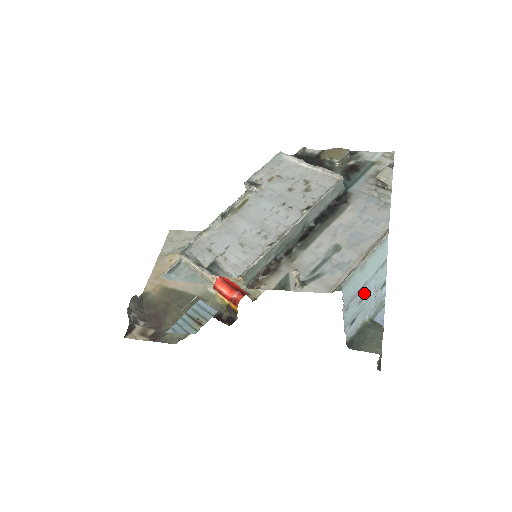
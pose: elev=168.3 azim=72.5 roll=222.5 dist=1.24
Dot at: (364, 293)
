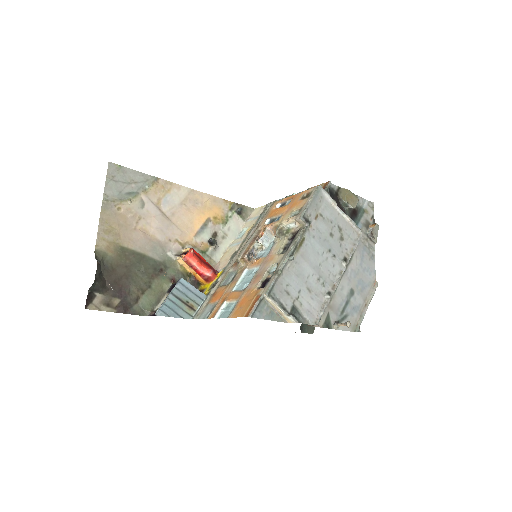
Dot at: occluded
